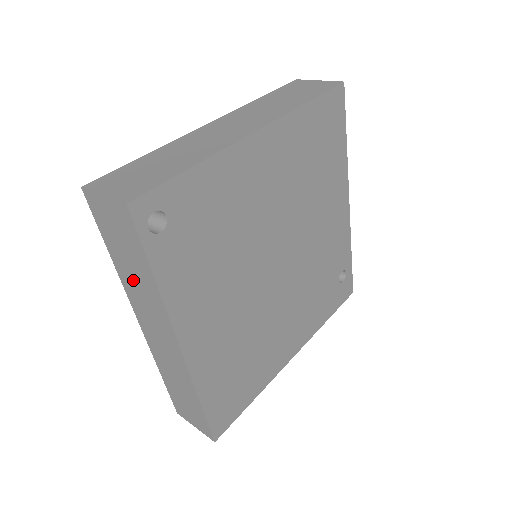
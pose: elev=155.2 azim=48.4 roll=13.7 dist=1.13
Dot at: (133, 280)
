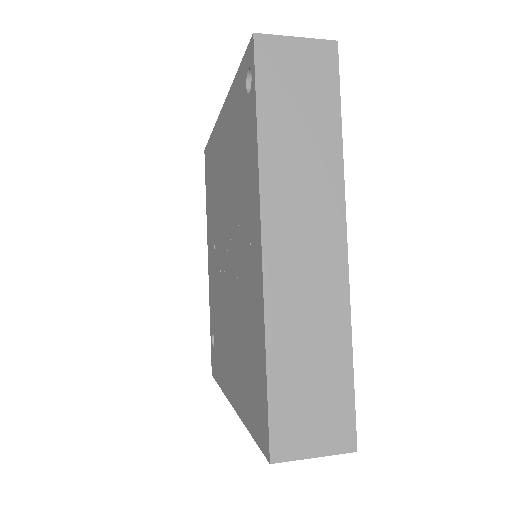
Dot at: (293, 153)
